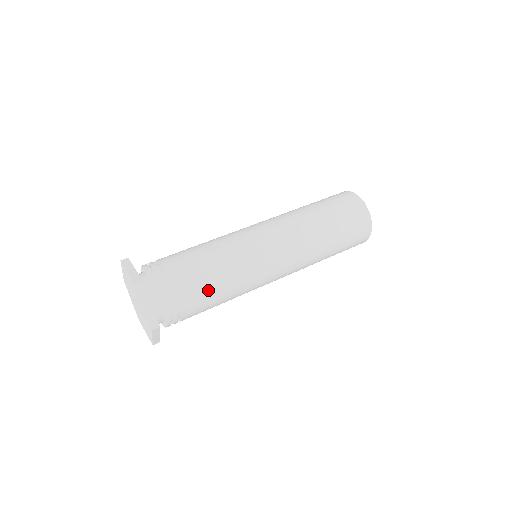
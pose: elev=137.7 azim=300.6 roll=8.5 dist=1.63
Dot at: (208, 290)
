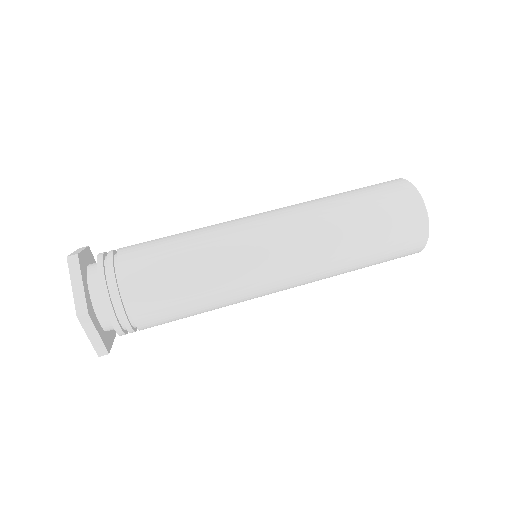
Dot at: (178, 314)
